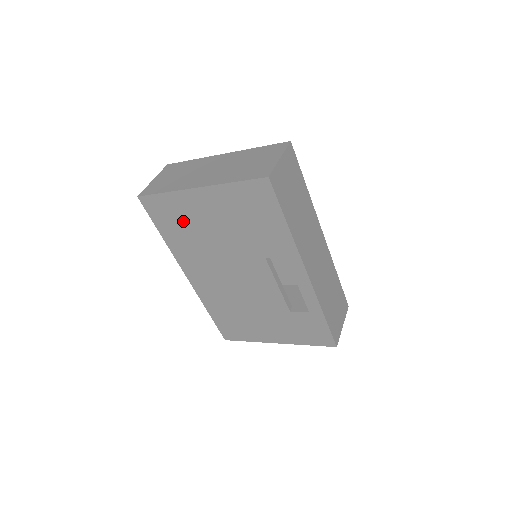
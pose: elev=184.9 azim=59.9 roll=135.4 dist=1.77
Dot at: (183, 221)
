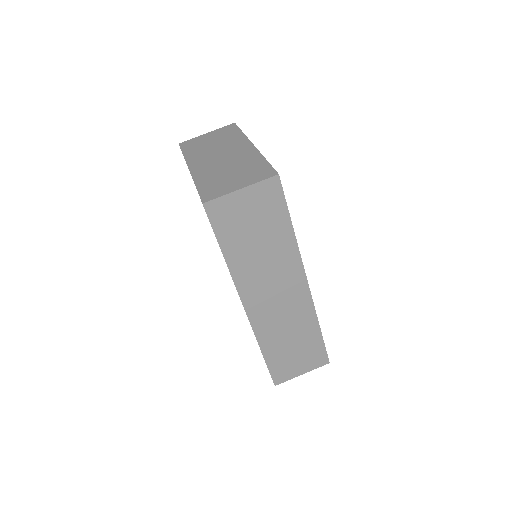
Dot at: occluded
